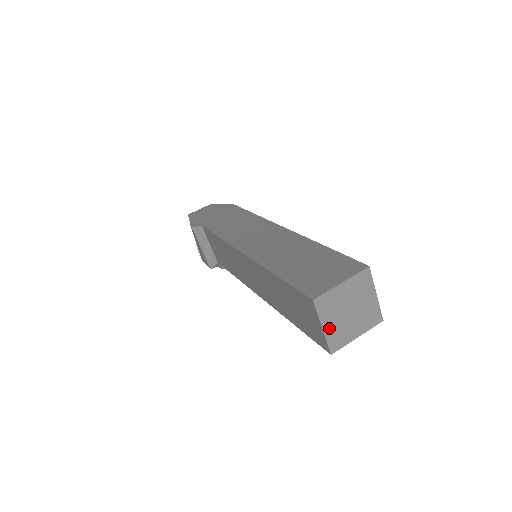
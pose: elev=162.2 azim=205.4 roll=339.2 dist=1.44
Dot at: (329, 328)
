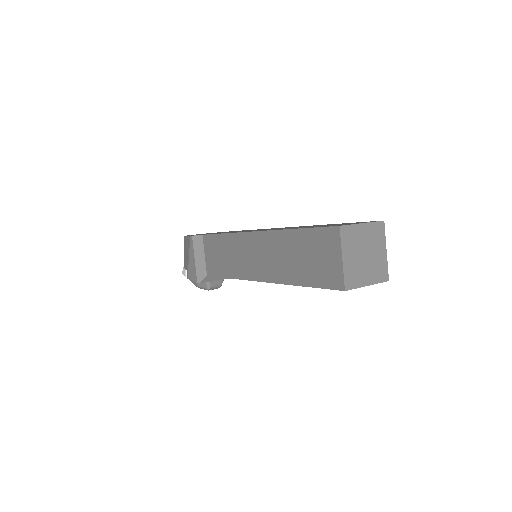
Dot at: (347, 262)
